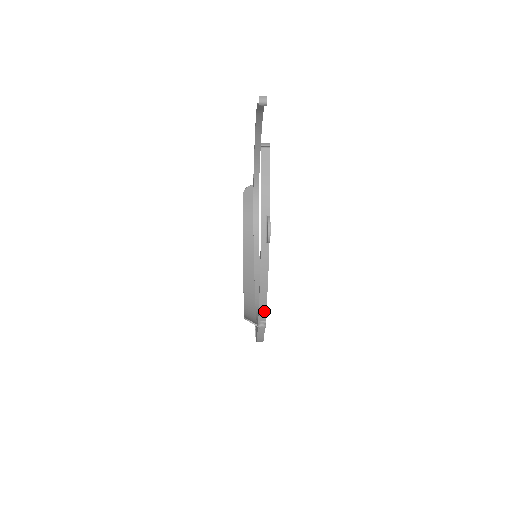
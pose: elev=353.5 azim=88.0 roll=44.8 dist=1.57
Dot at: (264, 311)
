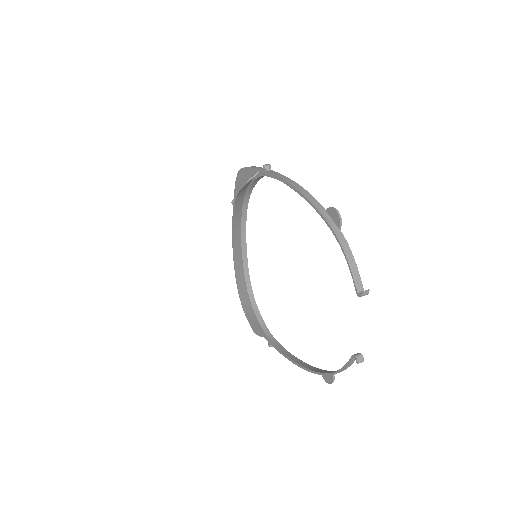
Dot at: occluded
